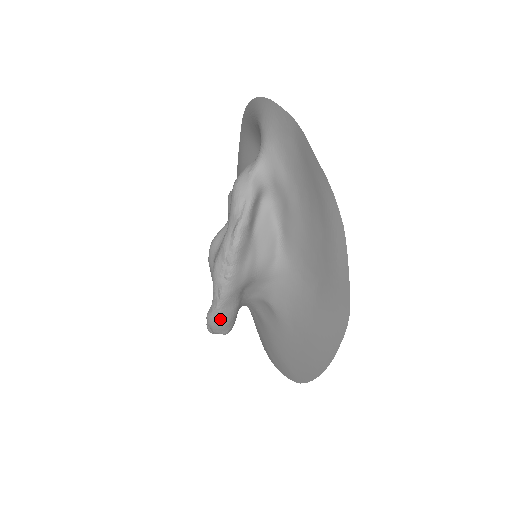
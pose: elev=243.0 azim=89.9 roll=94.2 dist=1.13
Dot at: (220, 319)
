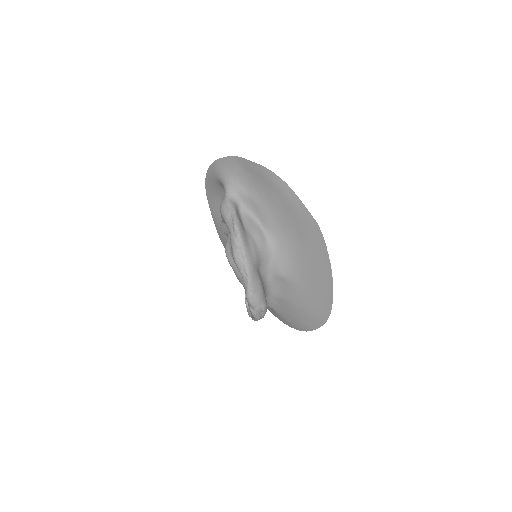
Dot at: (255, 292)
